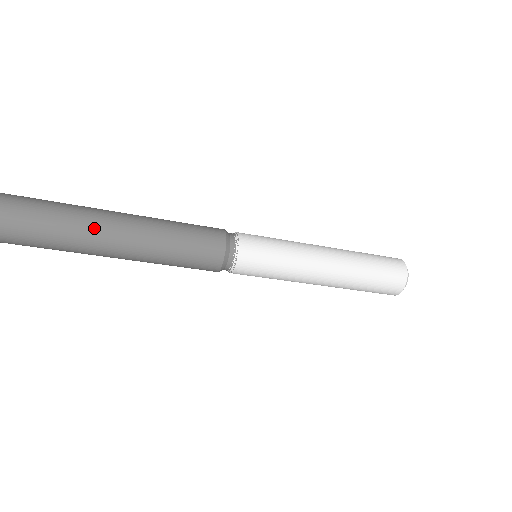
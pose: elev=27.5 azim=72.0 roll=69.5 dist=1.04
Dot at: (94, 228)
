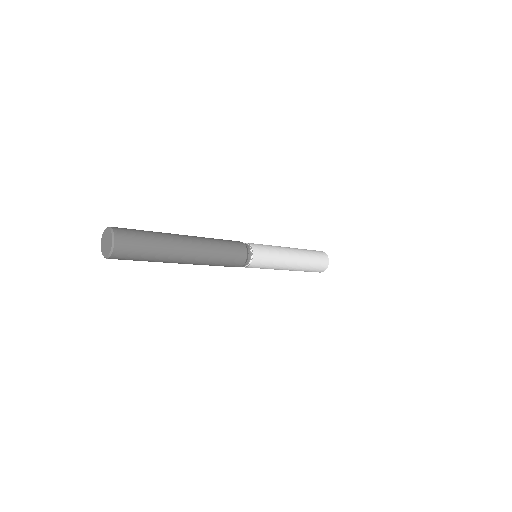
Dot at: (180, 259)
